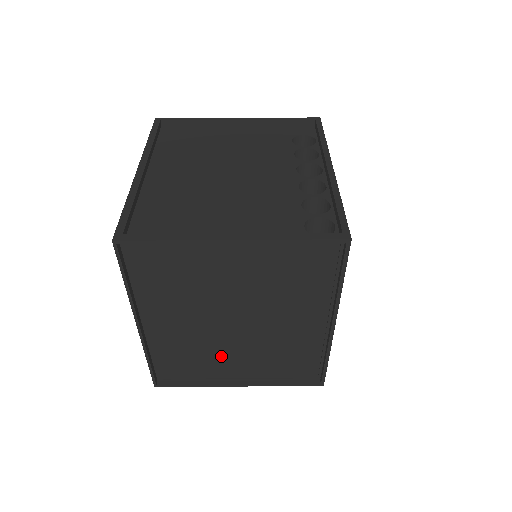
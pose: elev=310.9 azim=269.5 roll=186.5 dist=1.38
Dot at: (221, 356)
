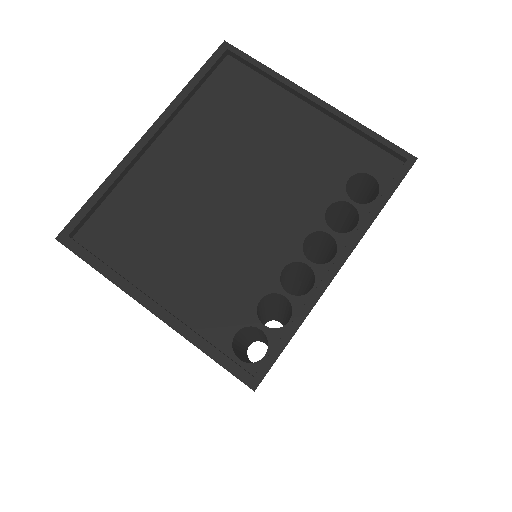
Dot at: occluded
